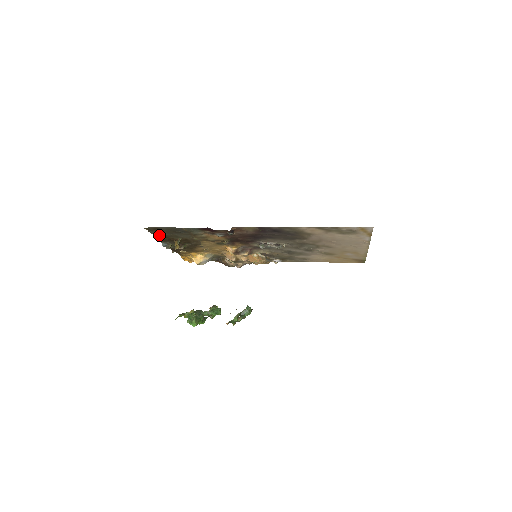
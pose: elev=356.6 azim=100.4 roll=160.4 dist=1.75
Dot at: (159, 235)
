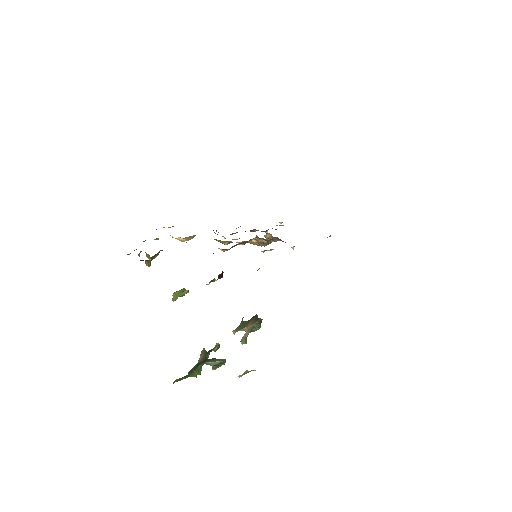
Dot at: occluded
